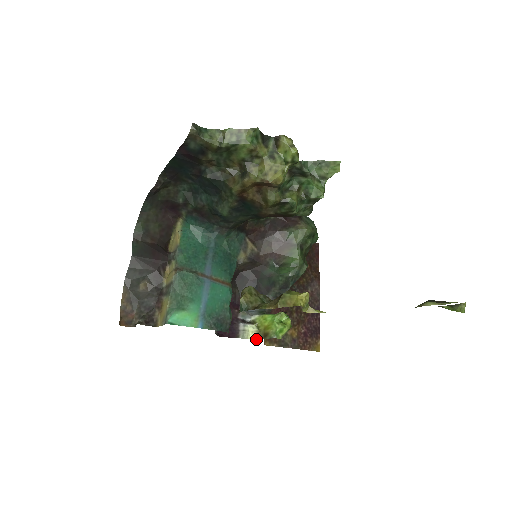
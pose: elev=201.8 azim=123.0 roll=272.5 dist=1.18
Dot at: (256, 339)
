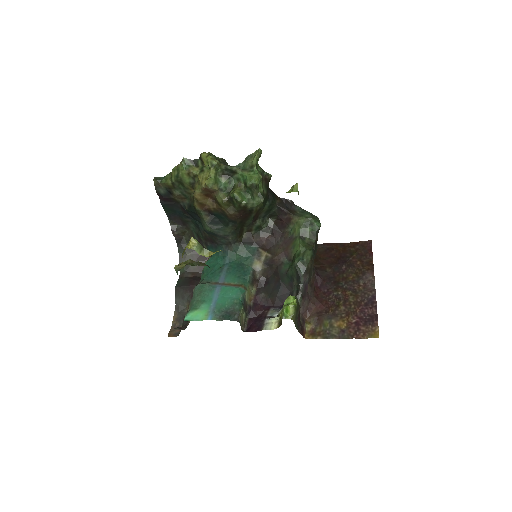
Dot at: occluded
